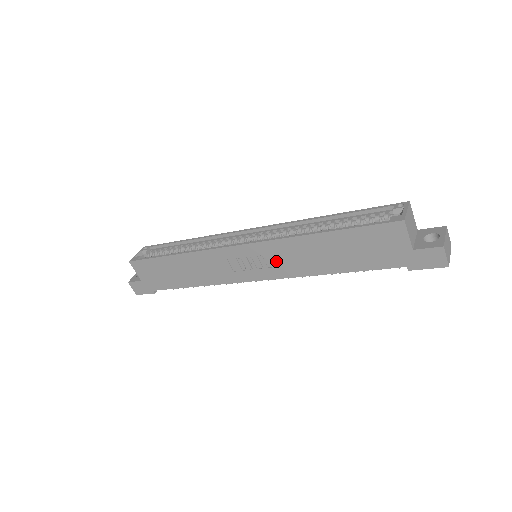
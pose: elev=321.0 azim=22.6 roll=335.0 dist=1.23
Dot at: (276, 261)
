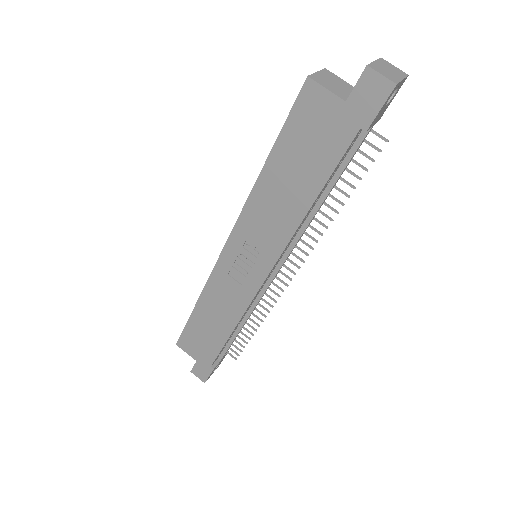
Dot at: (260, 239)
